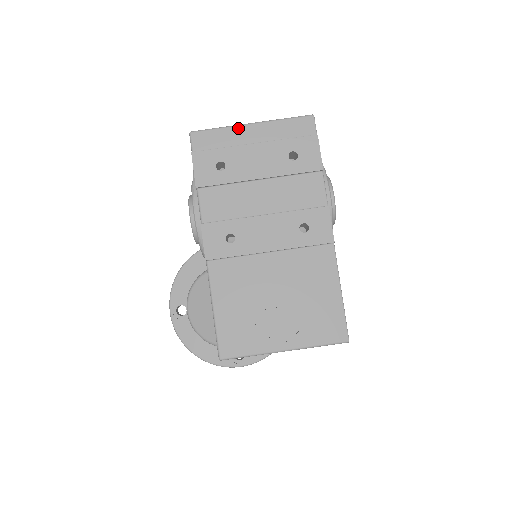
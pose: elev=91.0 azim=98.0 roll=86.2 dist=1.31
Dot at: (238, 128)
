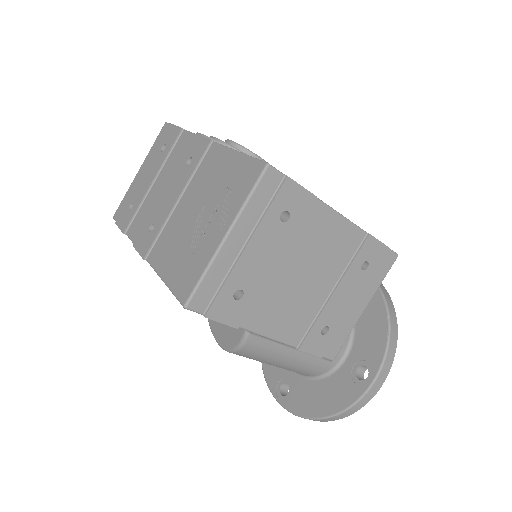
Dot at: (133, 181)
